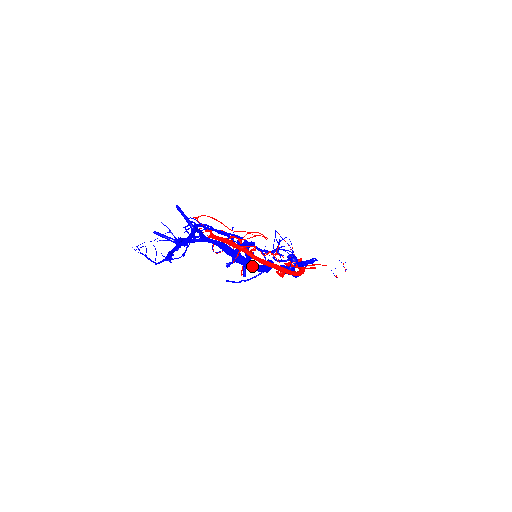
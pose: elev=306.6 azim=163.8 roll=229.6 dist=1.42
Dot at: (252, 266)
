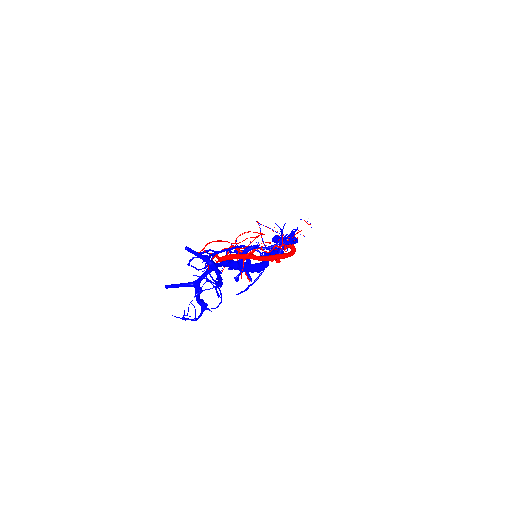
Dot at: (257, 268)
